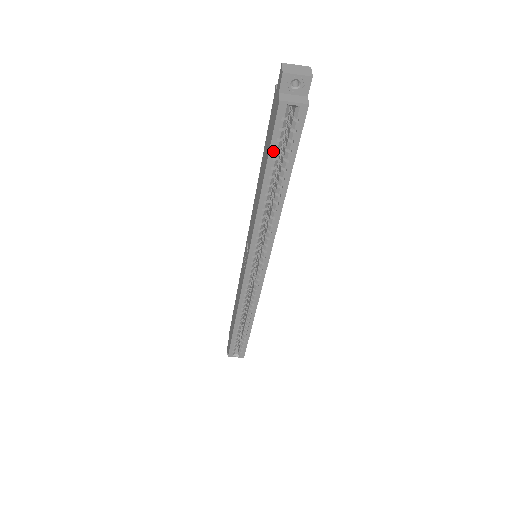
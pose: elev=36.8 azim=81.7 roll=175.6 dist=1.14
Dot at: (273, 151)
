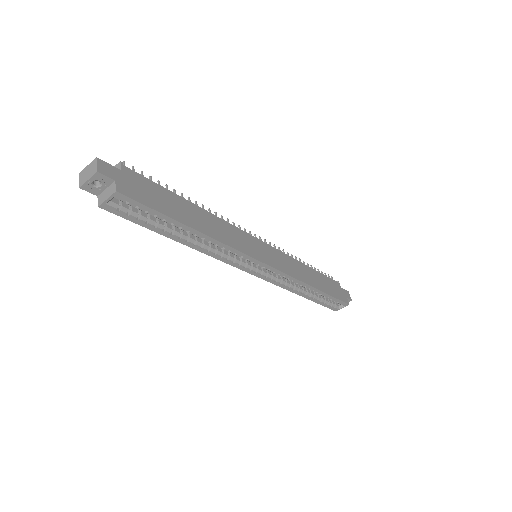
Dot at: (146, 225)
